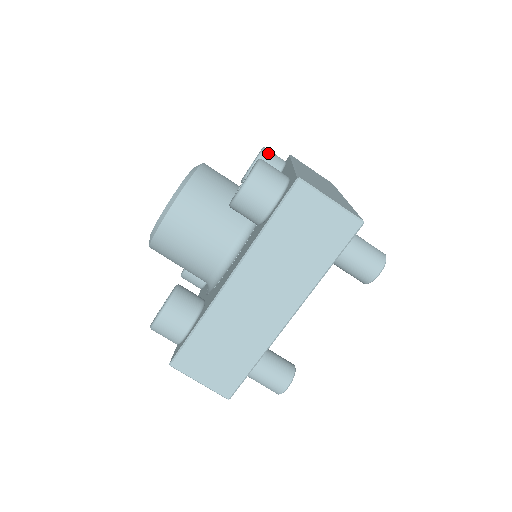
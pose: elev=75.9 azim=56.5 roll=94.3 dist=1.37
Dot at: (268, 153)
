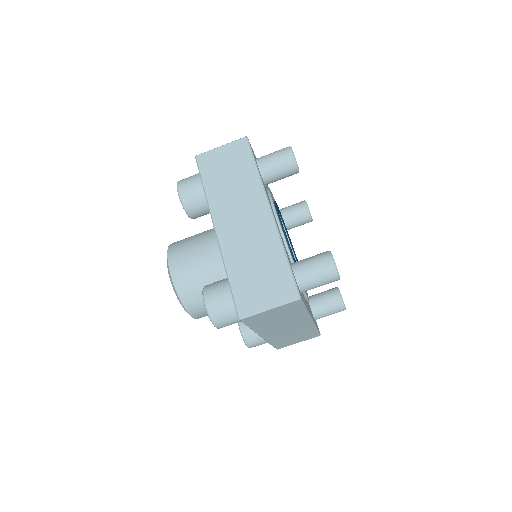
Dot at: occluded
